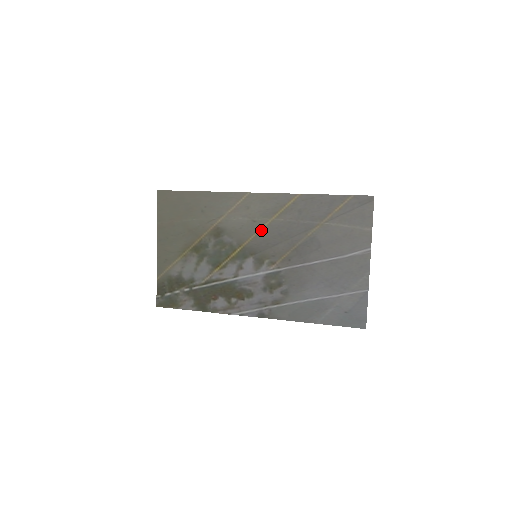
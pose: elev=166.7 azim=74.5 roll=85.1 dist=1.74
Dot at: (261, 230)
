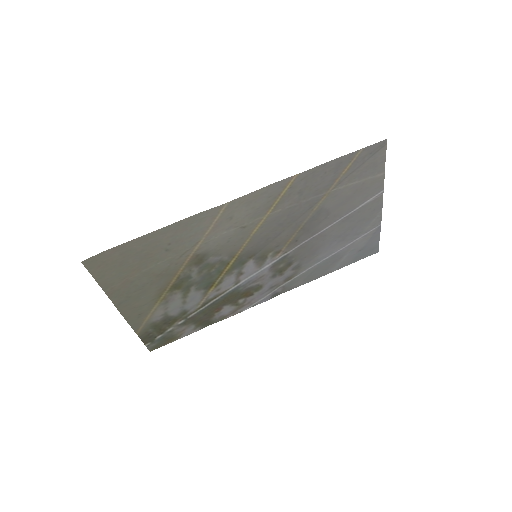
Dot at: (256, 232)
